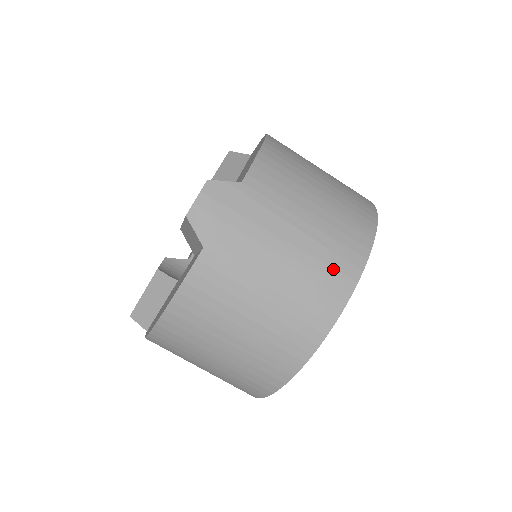
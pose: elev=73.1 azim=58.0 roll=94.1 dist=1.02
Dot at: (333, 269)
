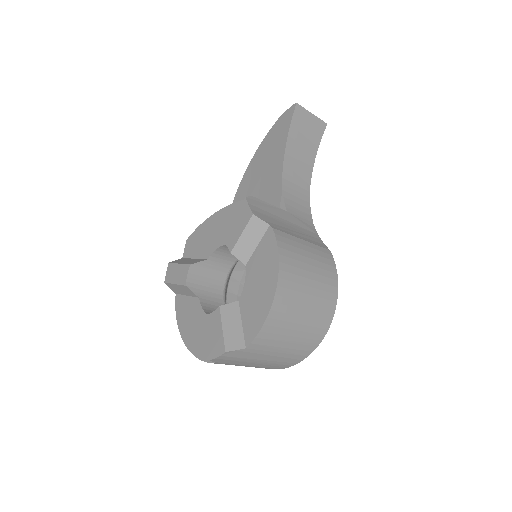
Dot at: (286, 363)
